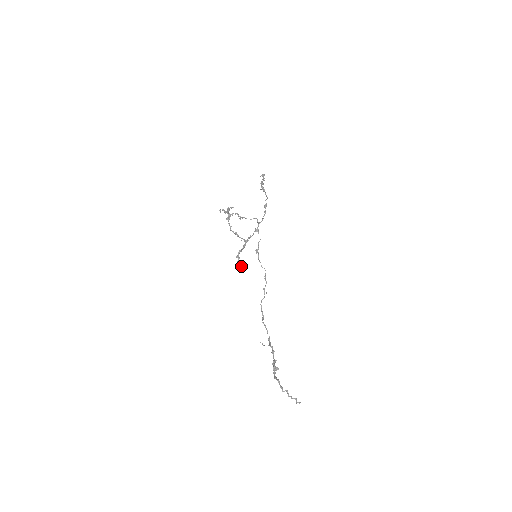
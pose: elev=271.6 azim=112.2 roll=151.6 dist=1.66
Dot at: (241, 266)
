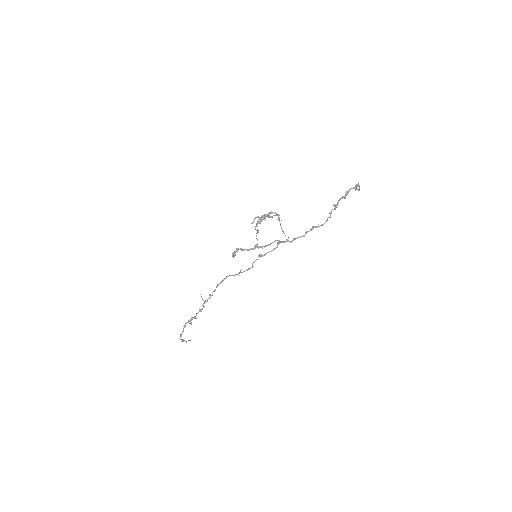
Dot at: (233, 257)
